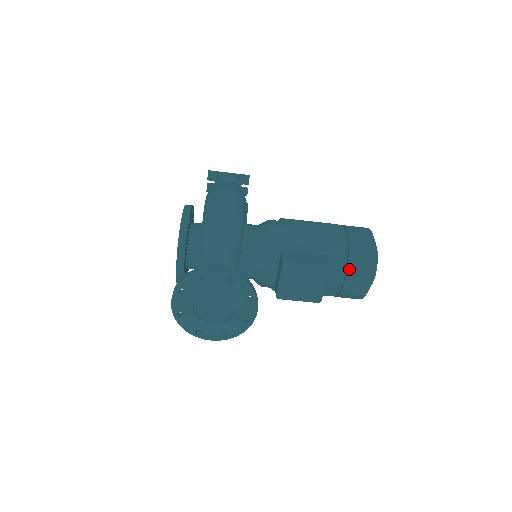
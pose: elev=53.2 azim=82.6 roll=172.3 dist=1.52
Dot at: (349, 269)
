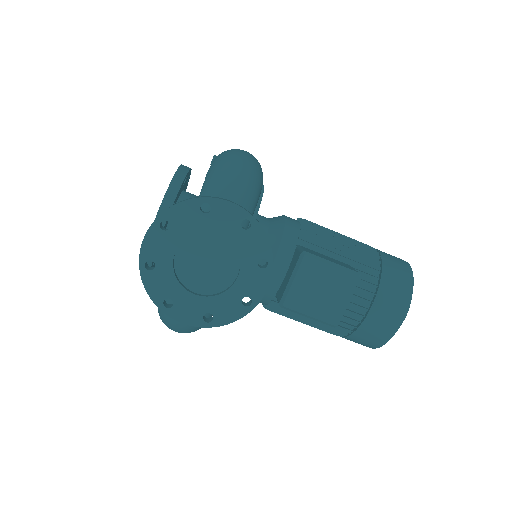
Dot at: (380, 292)
